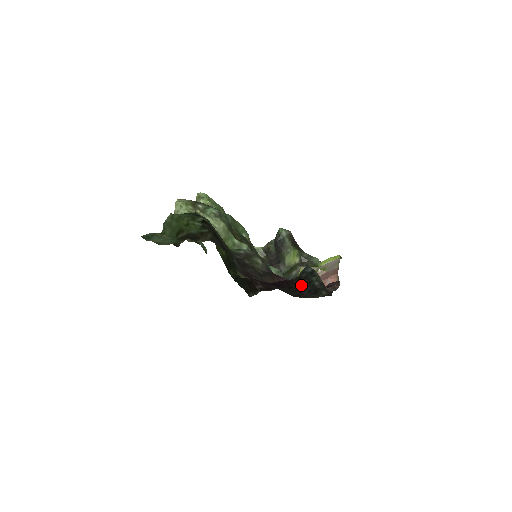
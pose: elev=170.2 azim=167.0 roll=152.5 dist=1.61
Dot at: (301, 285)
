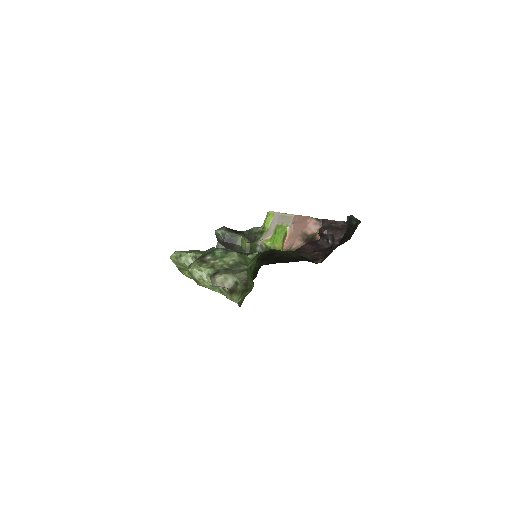
Dot at: (348, 232)
